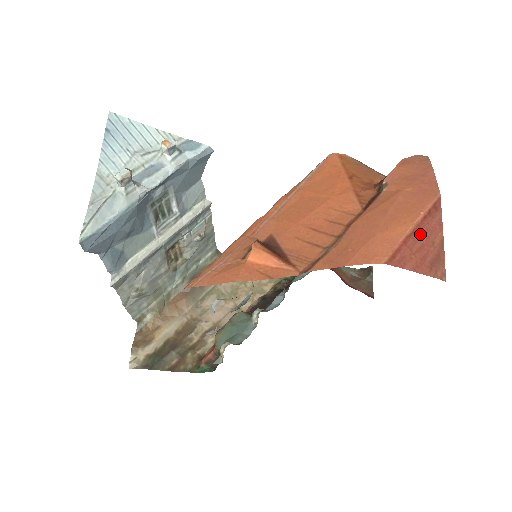
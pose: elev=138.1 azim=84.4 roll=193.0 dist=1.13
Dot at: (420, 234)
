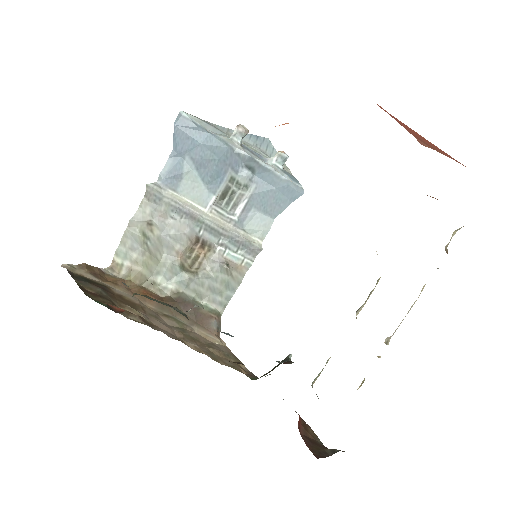
Dot at: (424, 139)
